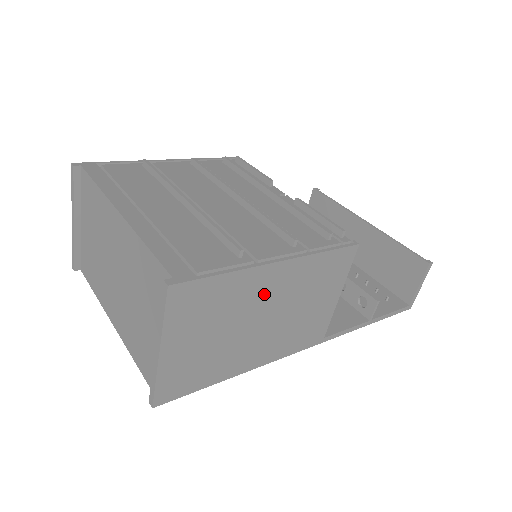
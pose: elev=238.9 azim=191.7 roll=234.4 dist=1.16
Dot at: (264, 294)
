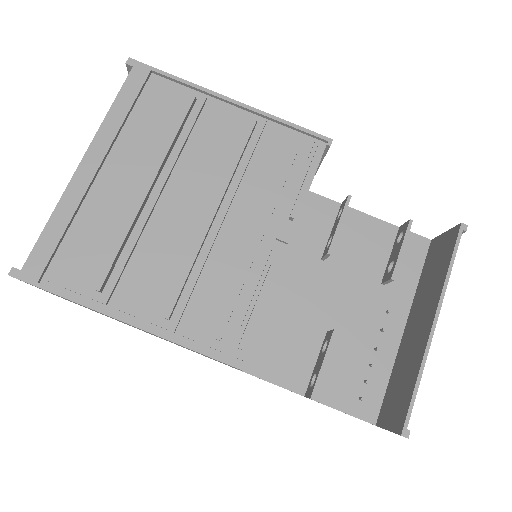
Dot at: occluded
